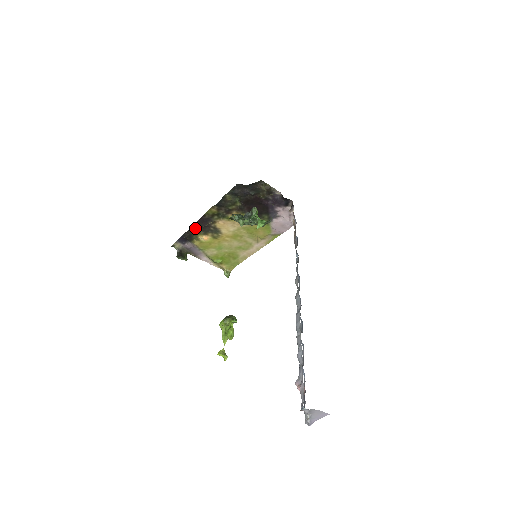
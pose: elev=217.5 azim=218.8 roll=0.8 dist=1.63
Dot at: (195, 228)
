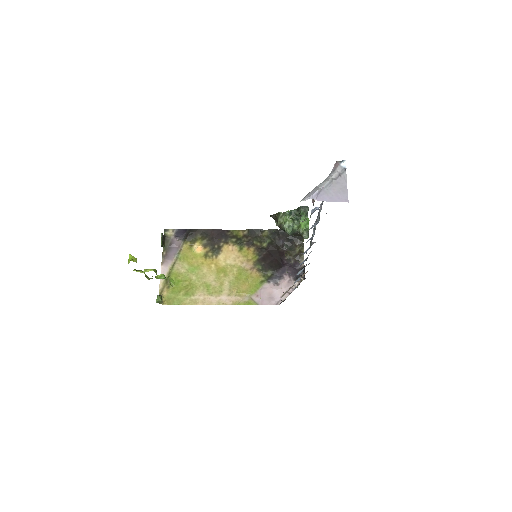
Dot at: (206, 233)
